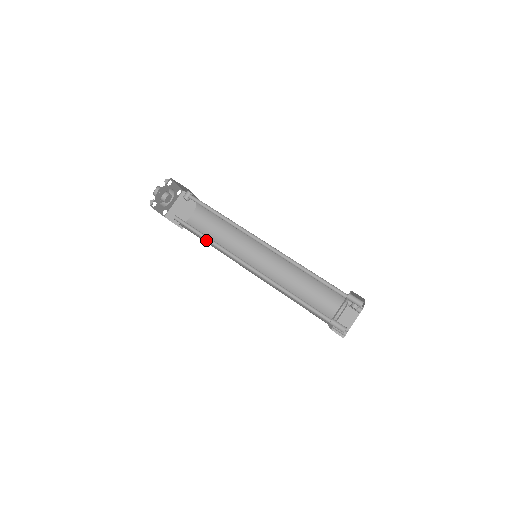
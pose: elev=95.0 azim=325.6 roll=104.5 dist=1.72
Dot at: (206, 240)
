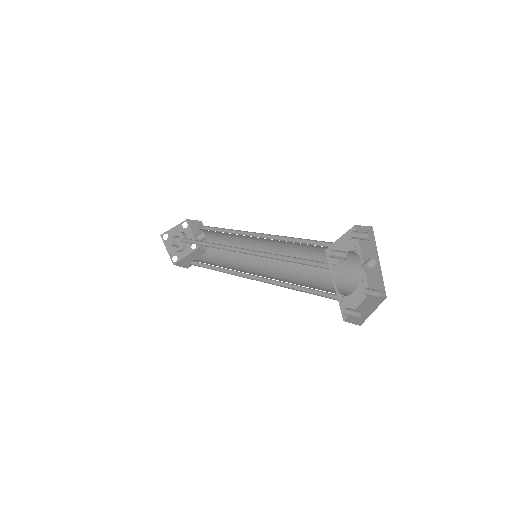
Dot at: (206, 246)
